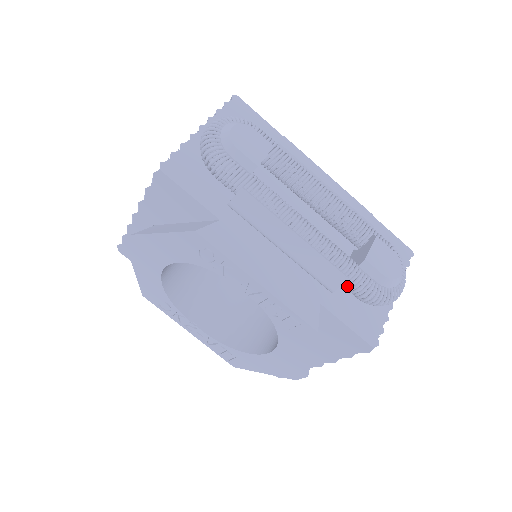
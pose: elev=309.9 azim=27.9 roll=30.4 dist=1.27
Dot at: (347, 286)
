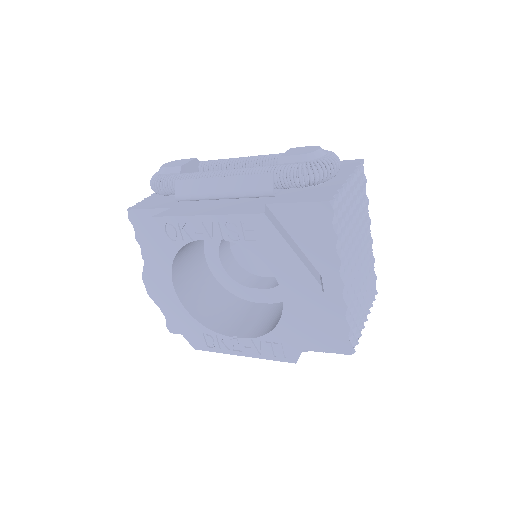
Dot at: (280, 182)
